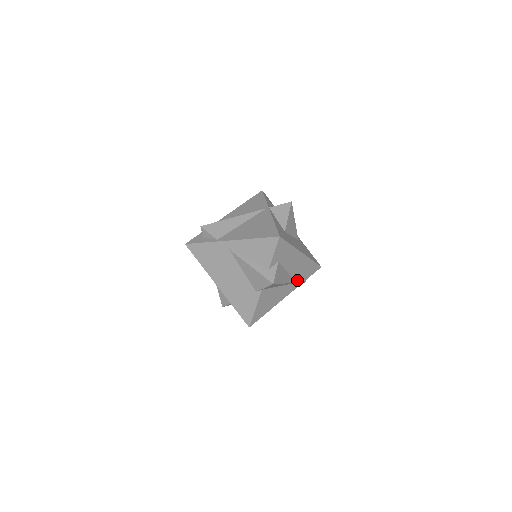
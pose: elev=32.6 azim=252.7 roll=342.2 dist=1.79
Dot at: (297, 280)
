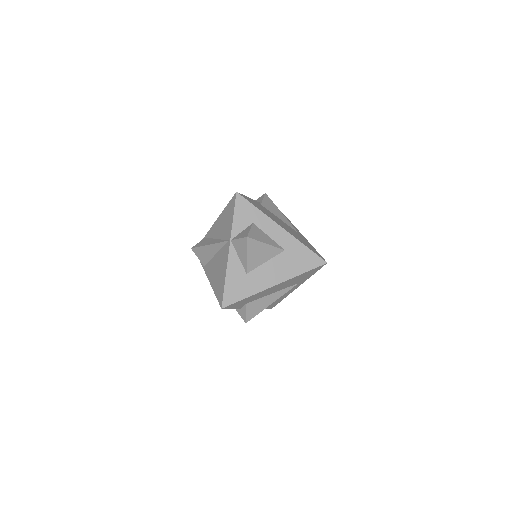
Dot at: (297, 282)
